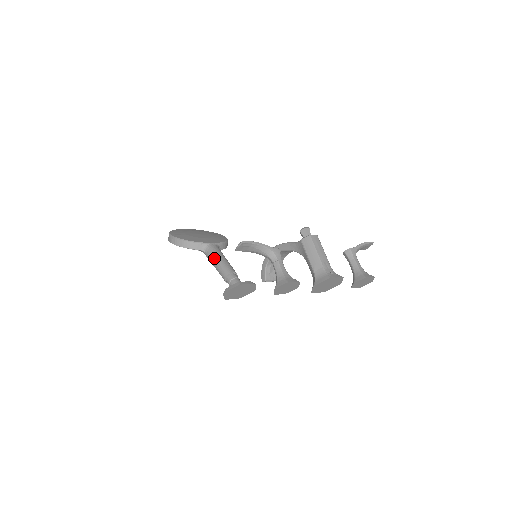
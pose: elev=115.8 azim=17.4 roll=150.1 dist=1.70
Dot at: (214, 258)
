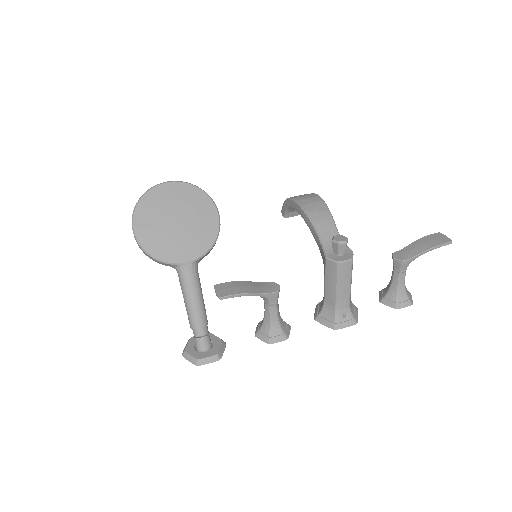
Dot at: (183, 292)
